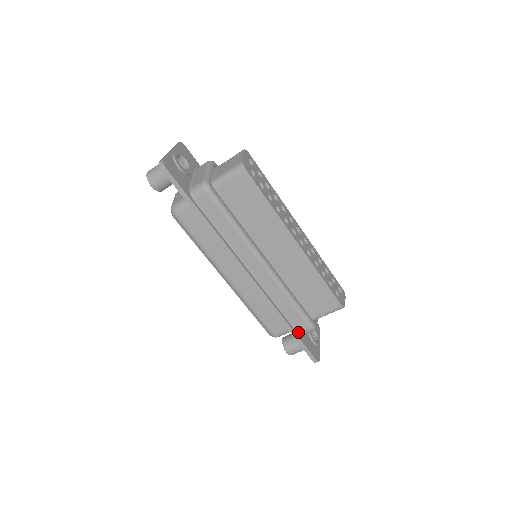
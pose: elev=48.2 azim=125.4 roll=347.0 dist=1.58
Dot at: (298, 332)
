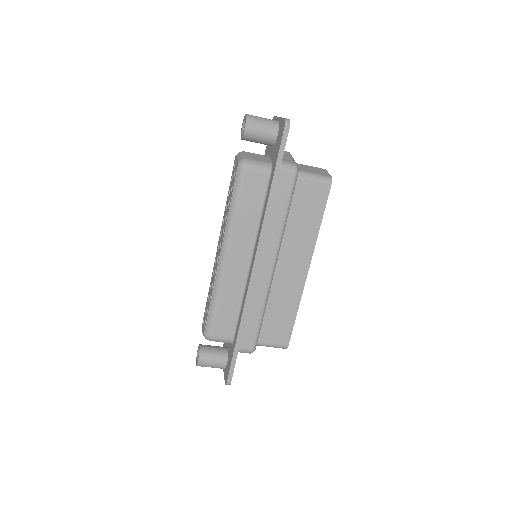
Dot at: (239, 346)
